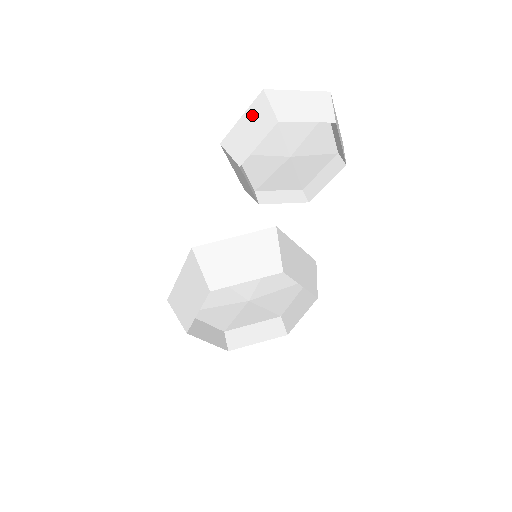
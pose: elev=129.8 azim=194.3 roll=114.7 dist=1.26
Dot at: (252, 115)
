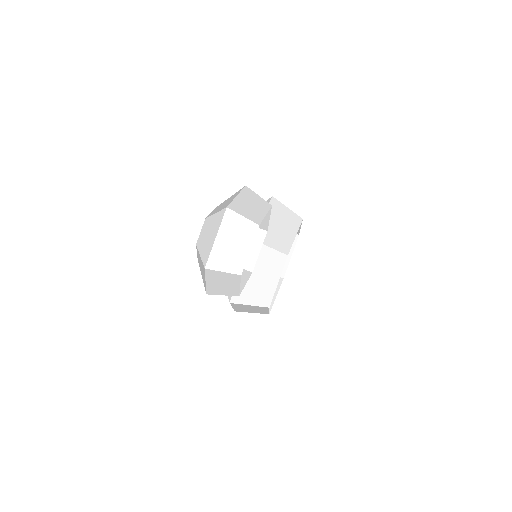
Dot at: (214, 279)
